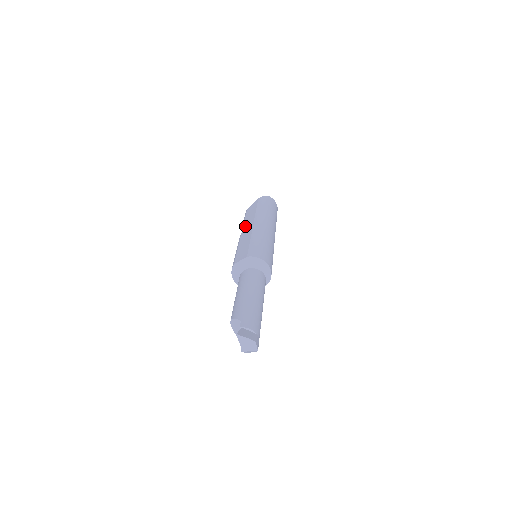
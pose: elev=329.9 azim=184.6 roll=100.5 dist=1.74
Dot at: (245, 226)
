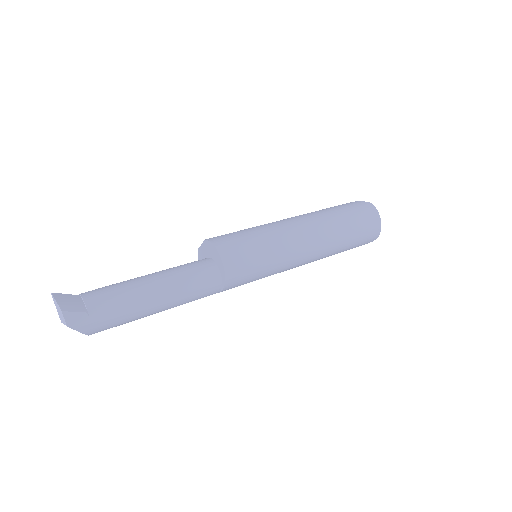
Dot at: occluded
